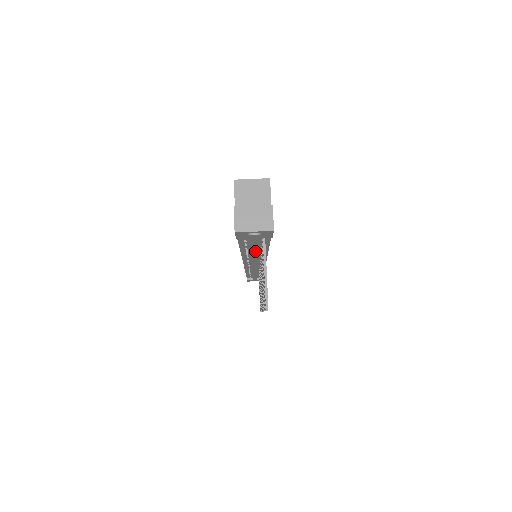
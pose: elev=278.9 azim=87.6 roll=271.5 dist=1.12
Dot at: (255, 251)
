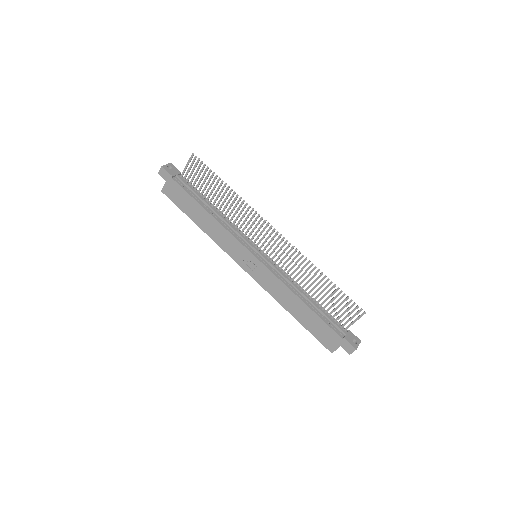
Dot at: (204, 200)
